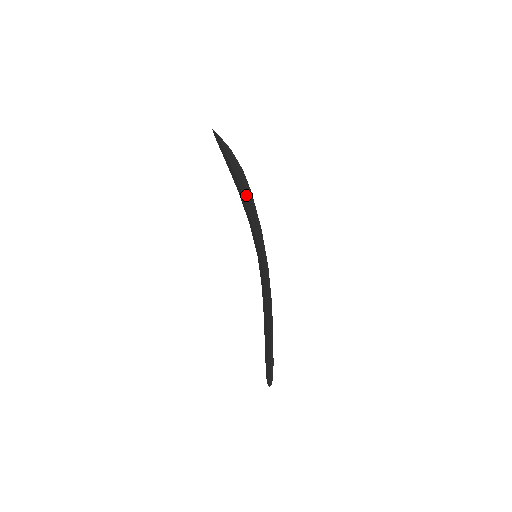
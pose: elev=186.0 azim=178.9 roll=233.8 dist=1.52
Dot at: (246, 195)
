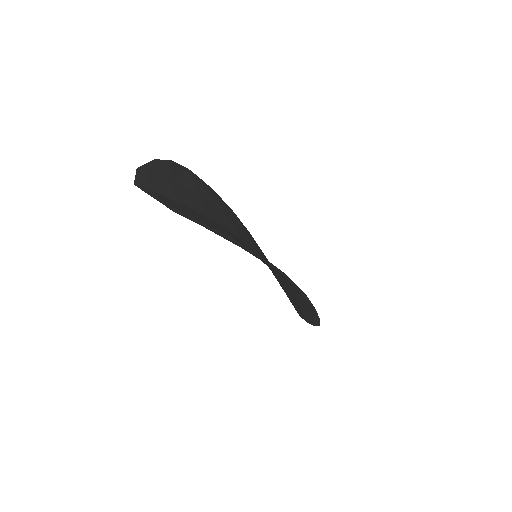
Dot at: occluded
